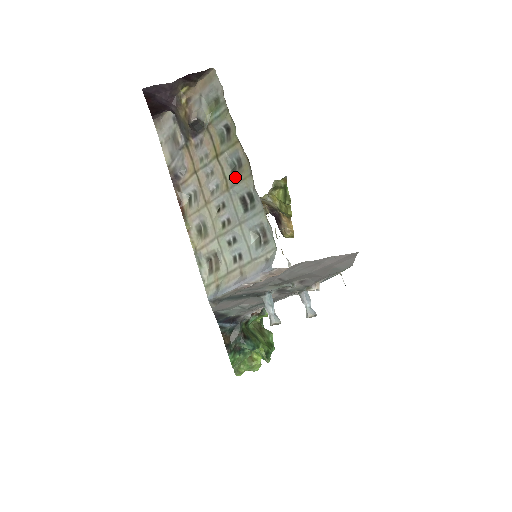
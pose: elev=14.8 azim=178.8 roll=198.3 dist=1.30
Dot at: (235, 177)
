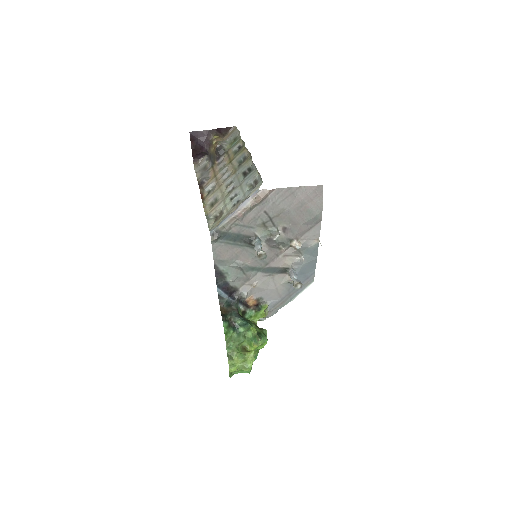
Dot at: (241, 165)
